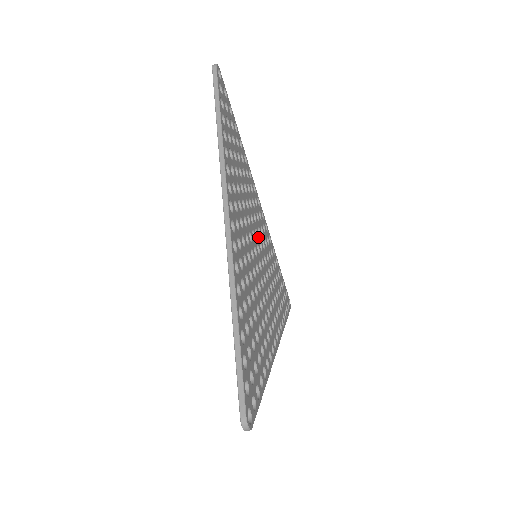
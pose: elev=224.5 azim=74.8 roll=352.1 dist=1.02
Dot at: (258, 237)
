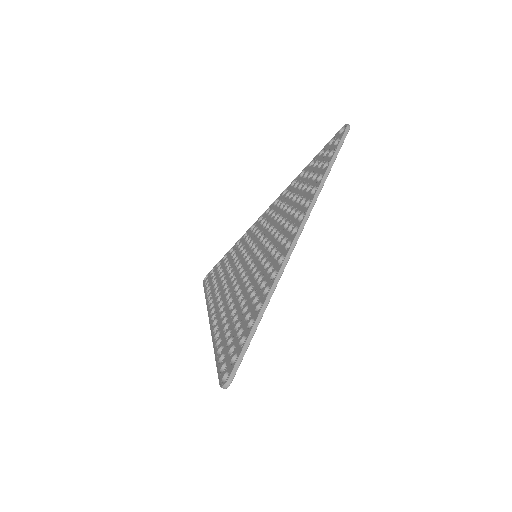
Dot at: occluded
